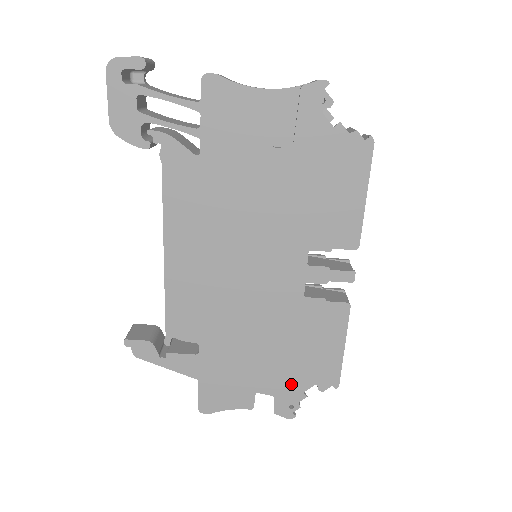
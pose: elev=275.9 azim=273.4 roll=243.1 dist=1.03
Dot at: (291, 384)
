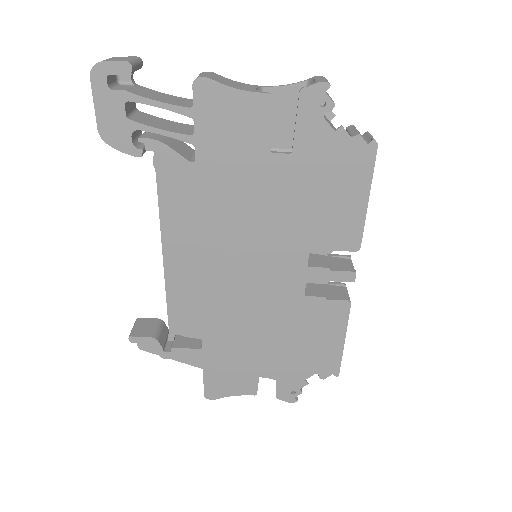
Dot at: (293, 373)
